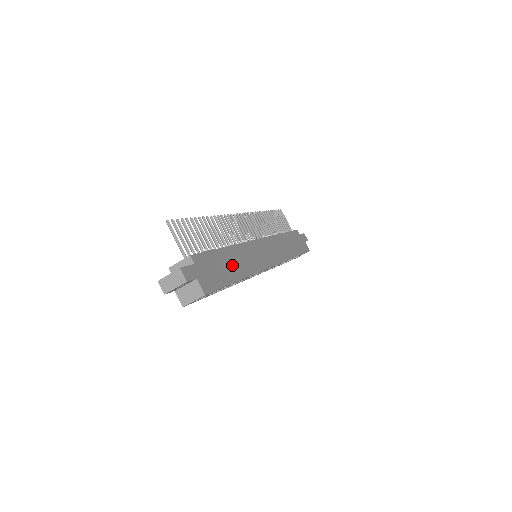
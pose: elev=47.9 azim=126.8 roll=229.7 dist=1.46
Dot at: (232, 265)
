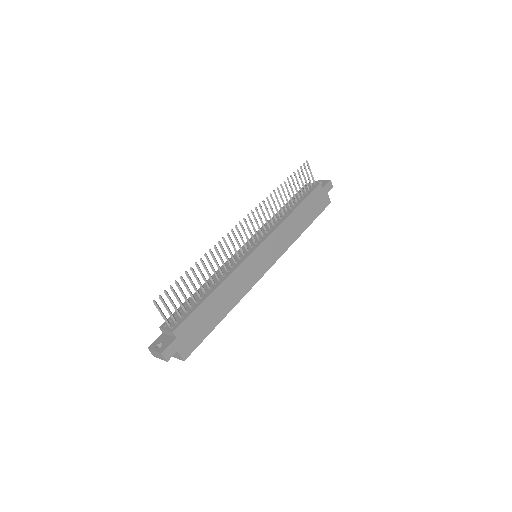
Dot at: (218, 306)
